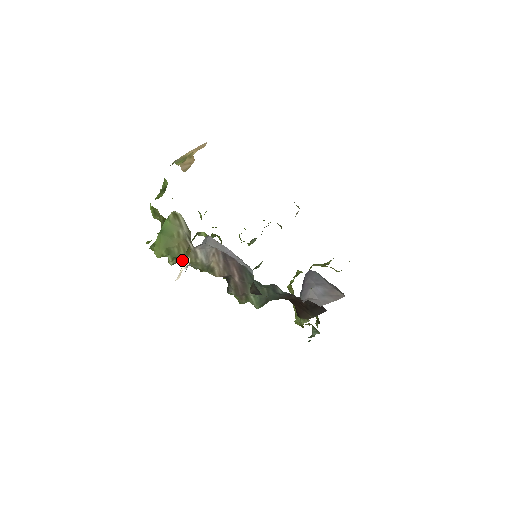
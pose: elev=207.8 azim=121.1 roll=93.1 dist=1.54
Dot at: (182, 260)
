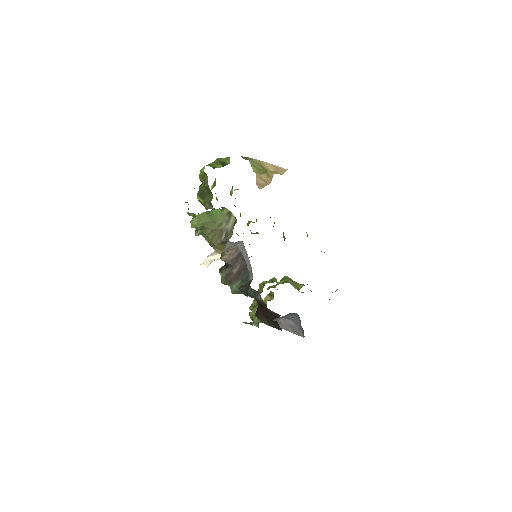
Dot at: (206, 237)
